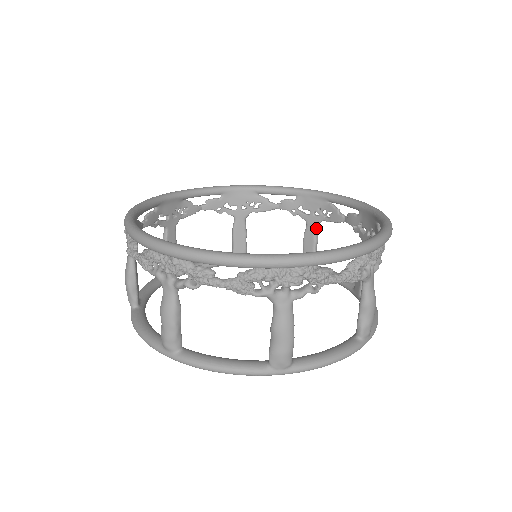
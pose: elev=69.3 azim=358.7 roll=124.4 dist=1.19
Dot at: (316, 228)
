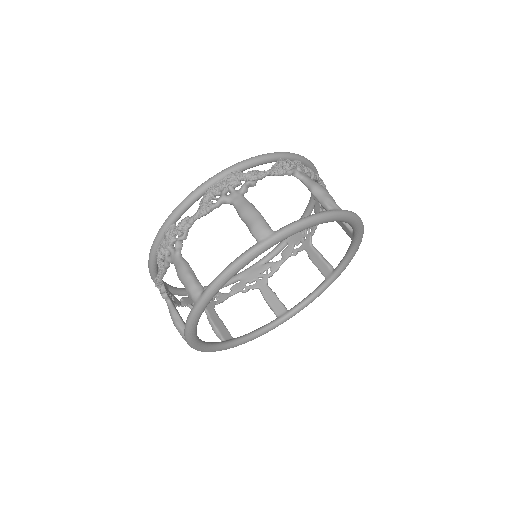
Dot at: (312, 246)
